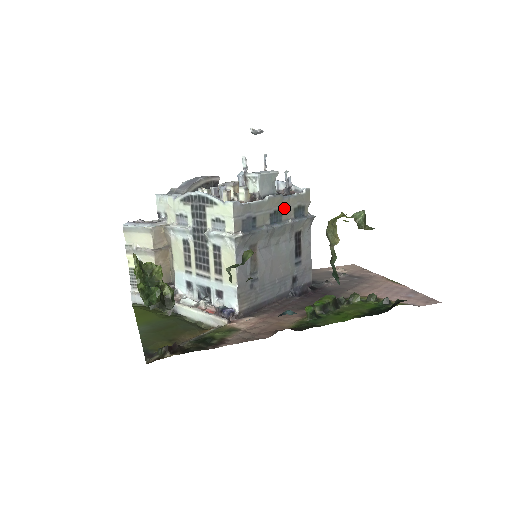
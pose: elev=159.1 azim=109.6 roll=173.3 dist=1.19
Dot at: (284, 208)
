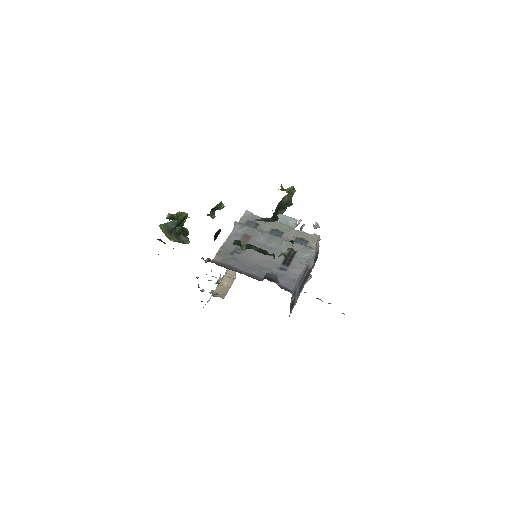
Dot at: (287, 232)
